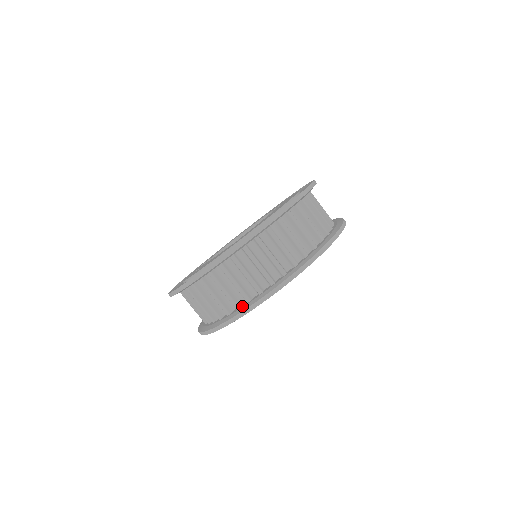
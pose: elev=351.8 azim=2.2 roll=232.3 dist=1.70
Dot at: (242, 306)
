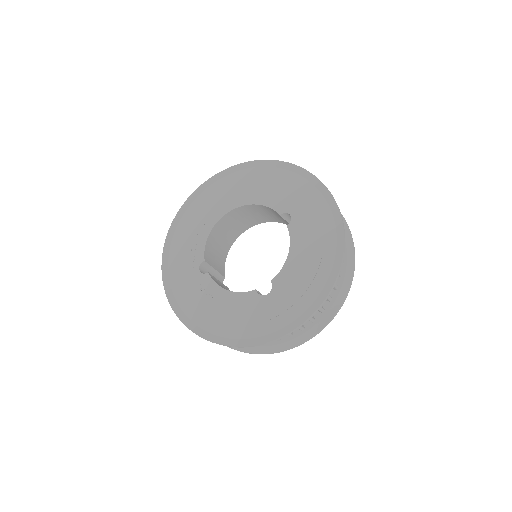
Dot at: (271, 342)
